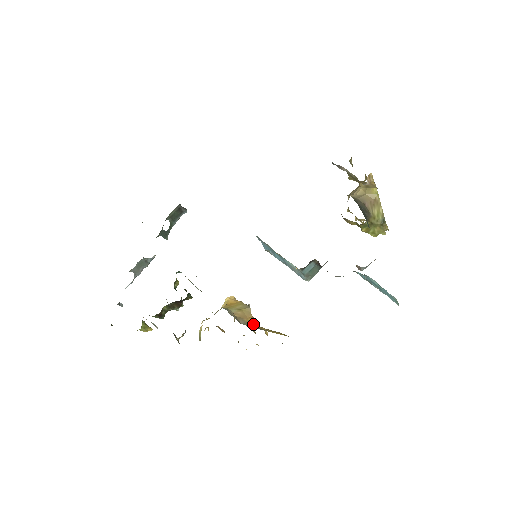
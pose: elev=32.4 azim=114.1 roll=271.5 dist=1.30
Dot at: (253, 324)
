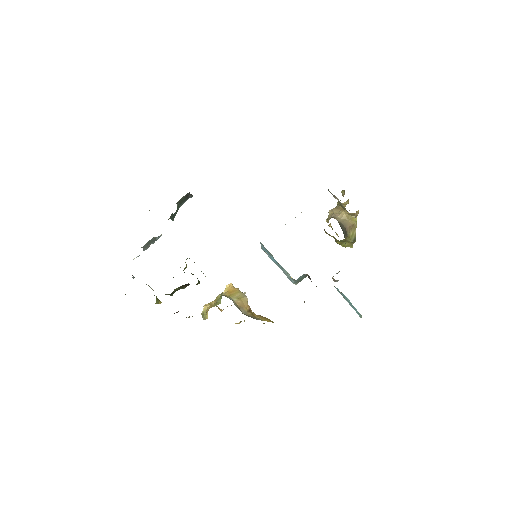
Dot at: (250, 313)
